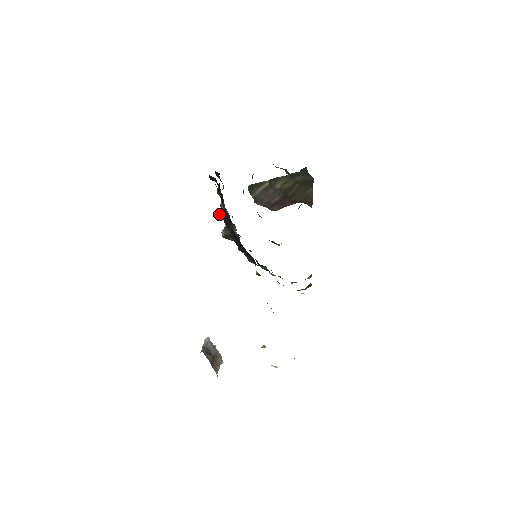
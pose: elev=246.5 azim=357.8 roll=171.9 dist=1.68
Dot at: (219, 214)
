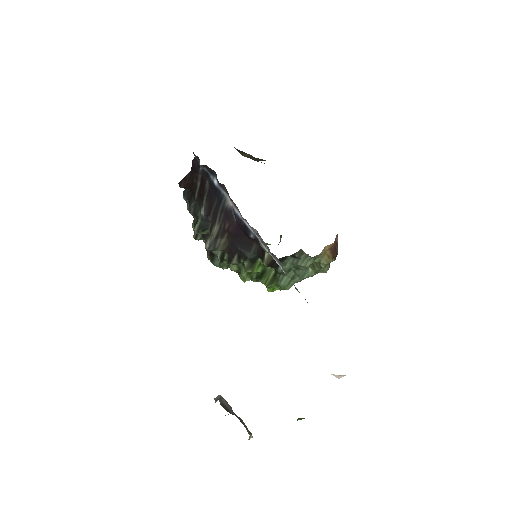
Dot at: (198, 224)
